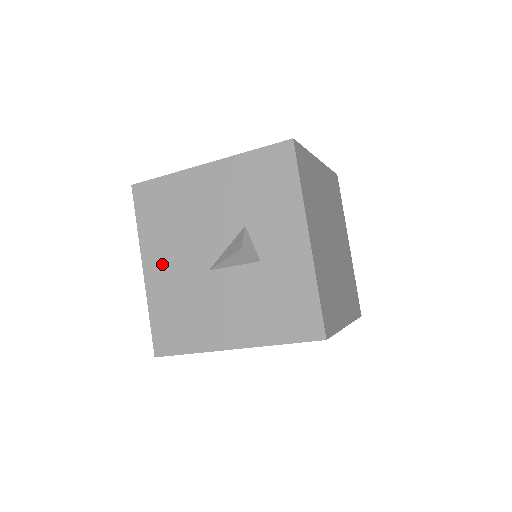
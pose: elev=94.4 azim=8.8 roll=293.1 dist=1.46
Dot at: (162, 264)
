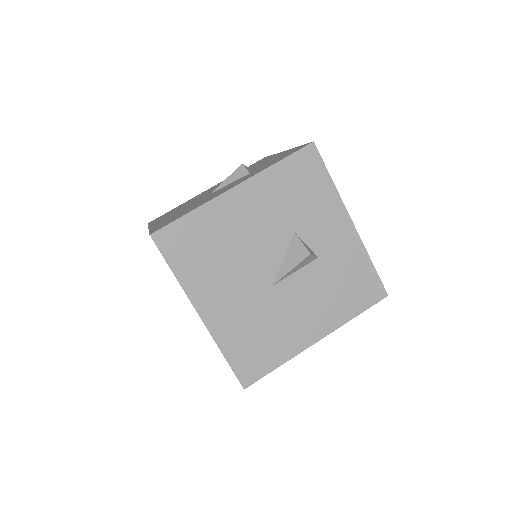
Dot at: (220, 301)
